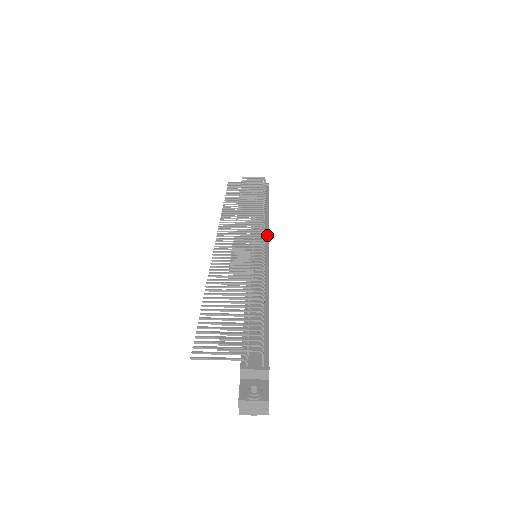
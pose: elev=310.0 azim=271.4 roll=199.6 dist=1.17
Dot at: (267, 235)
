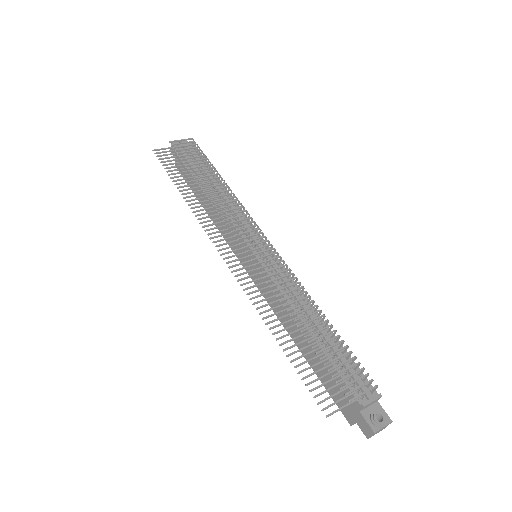
Dot at: (254, 227)
